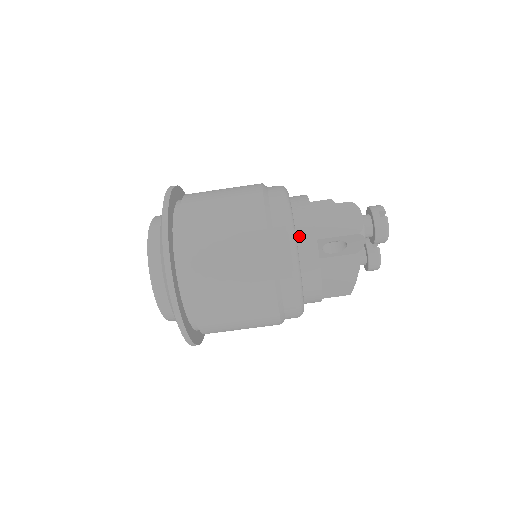
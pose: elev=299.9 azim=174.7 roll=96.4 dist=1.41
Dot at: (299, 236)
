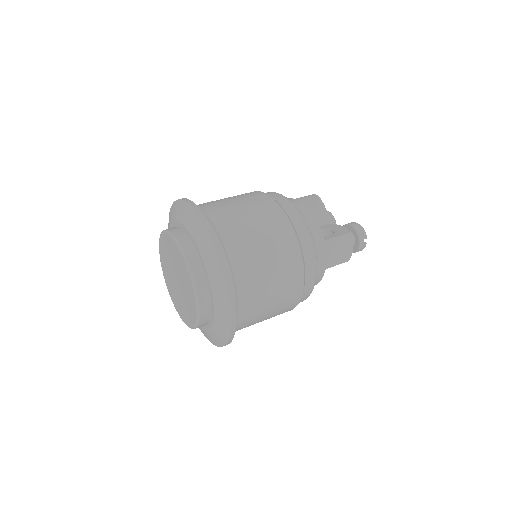
Dot at: occluded
